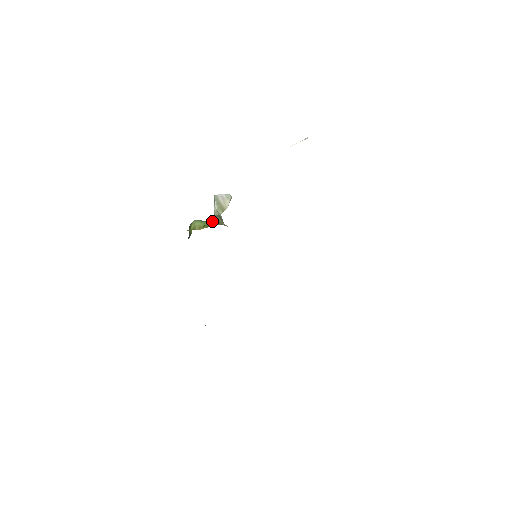
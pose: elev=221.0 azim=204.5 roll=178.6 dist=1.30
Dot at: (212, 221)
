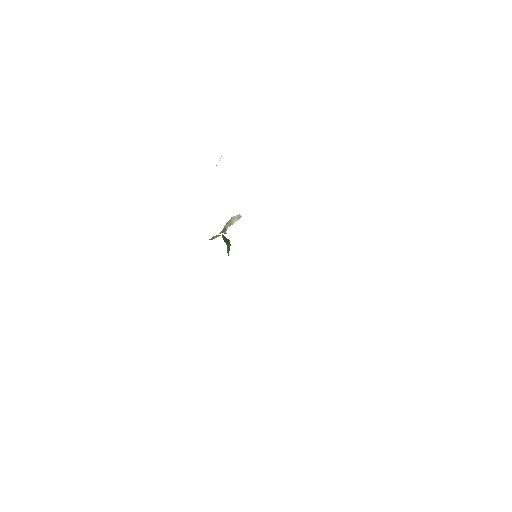
Dot at: occluded
